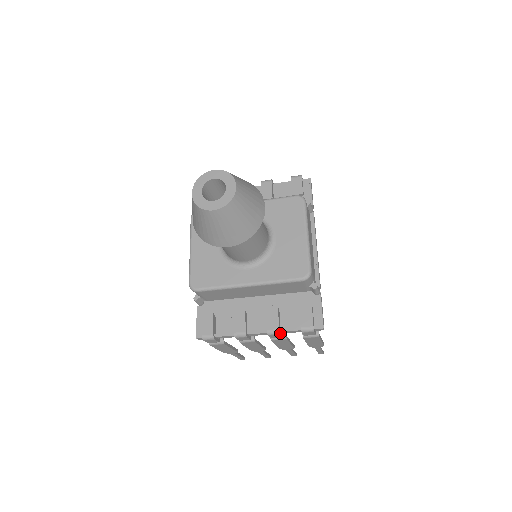
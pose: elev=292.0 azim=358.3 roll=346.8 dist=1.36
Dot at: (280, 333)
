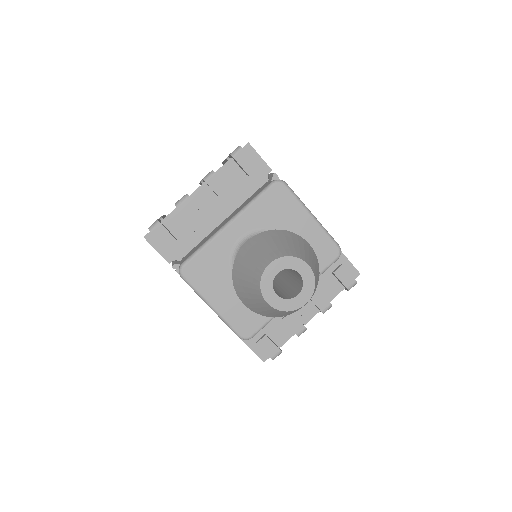
Dot at: (330, 304)
